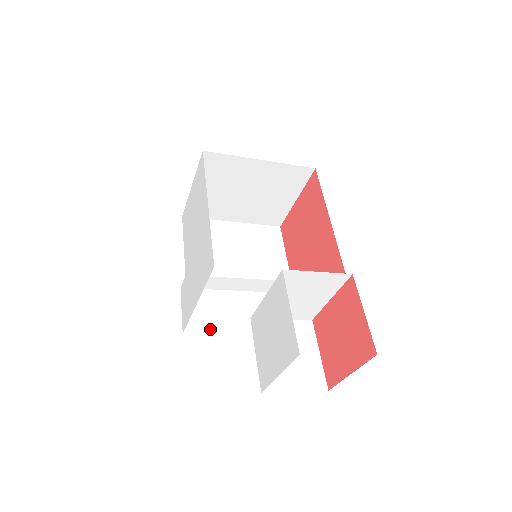
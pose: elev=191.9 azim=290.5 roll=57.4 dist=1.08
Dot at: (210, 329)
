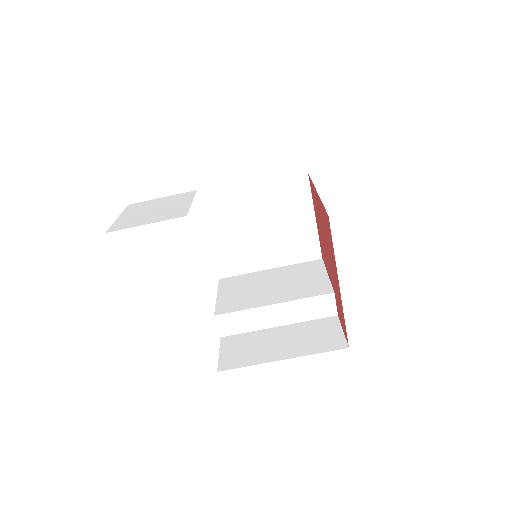
Dot at: (248, 362)
